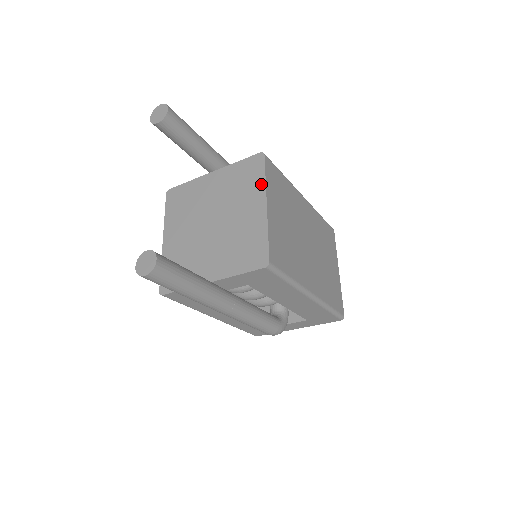
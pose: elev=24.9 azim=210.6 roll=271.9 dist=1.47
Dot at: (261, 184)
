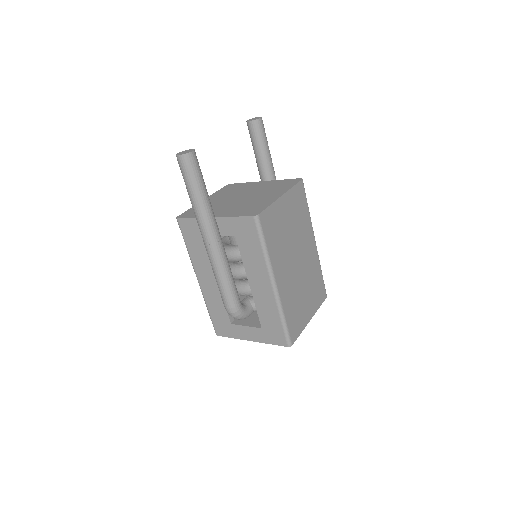
Dot at: (288, 188)
